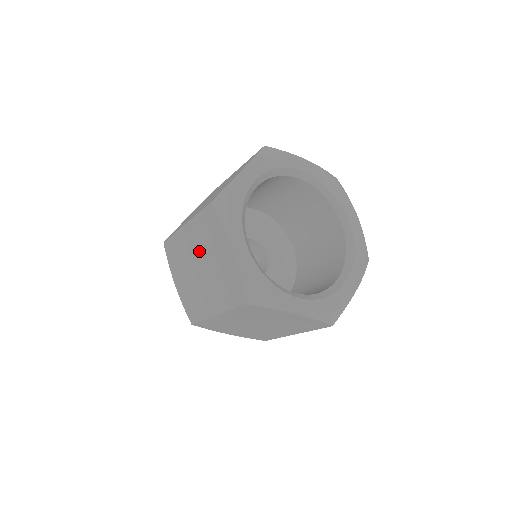
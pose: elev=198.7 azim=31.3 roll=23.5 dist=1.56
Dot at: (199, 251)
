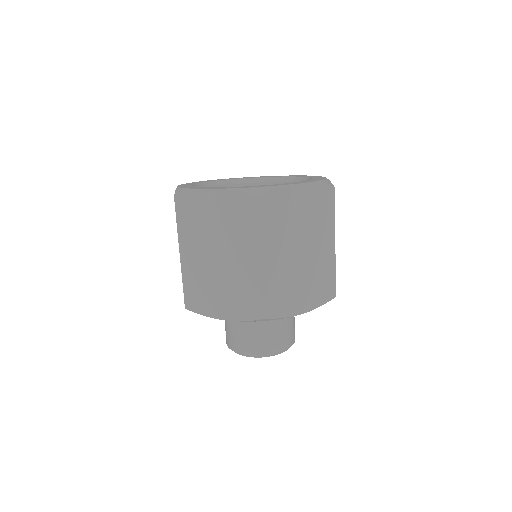
Dot at: (204, 246)
